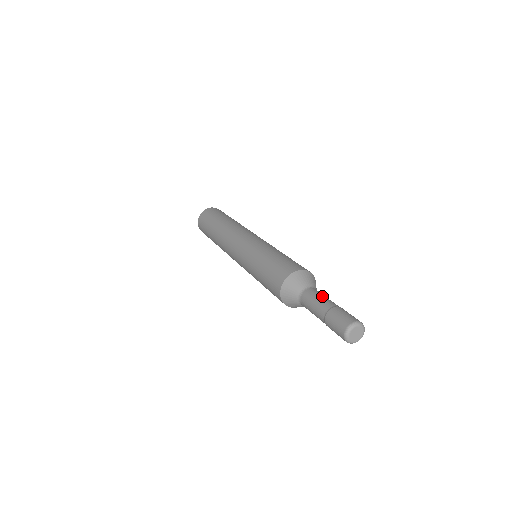
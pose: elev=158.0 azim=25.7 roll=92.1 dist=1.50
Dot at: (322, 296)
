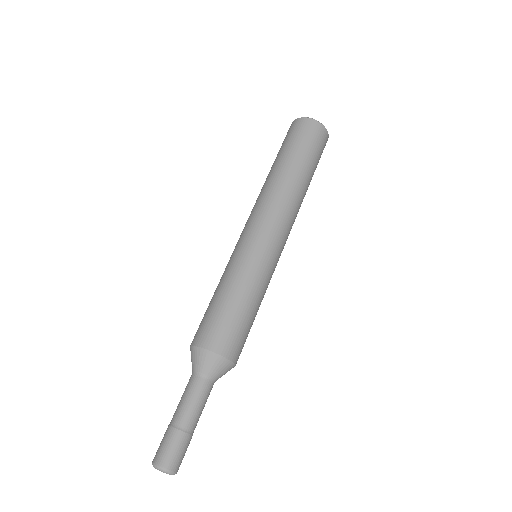
Dot at: (195, 403)
